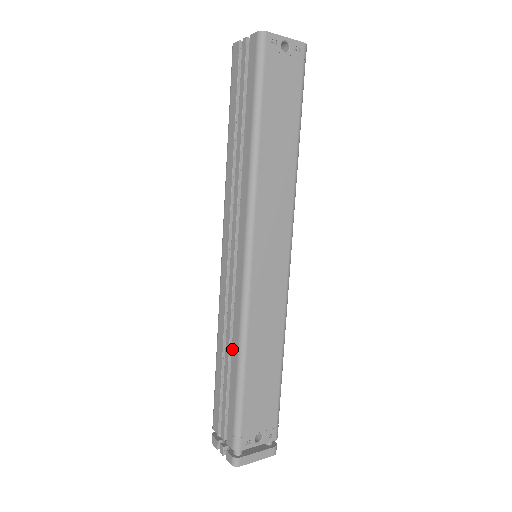
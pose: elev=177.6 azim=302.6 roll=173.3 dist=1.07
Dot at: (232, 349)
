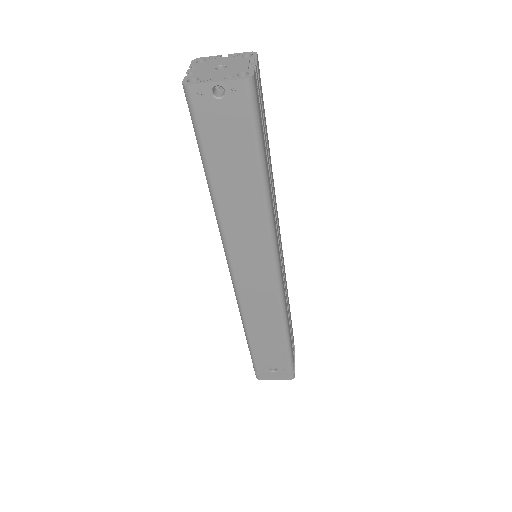
Dot at: occluded
